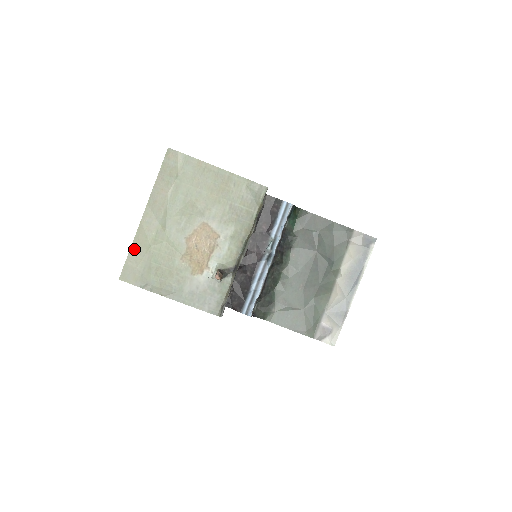
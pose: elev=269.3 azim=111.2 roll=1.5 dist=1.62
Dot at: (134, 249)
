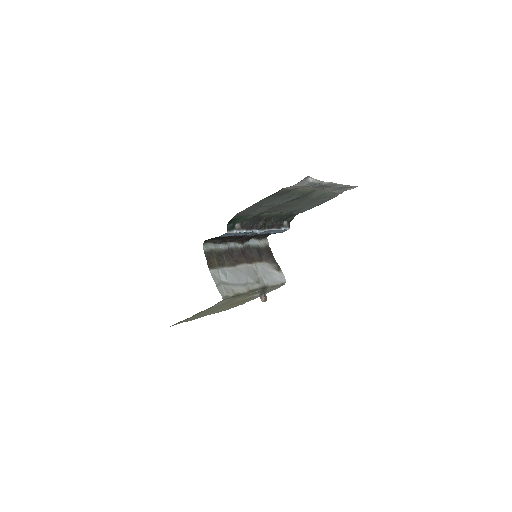
Dot at: occluded
